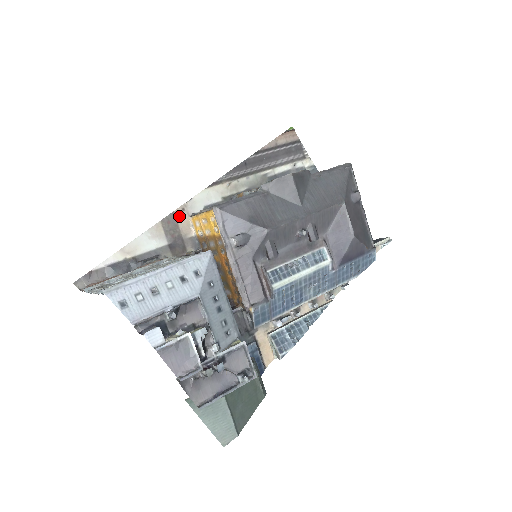
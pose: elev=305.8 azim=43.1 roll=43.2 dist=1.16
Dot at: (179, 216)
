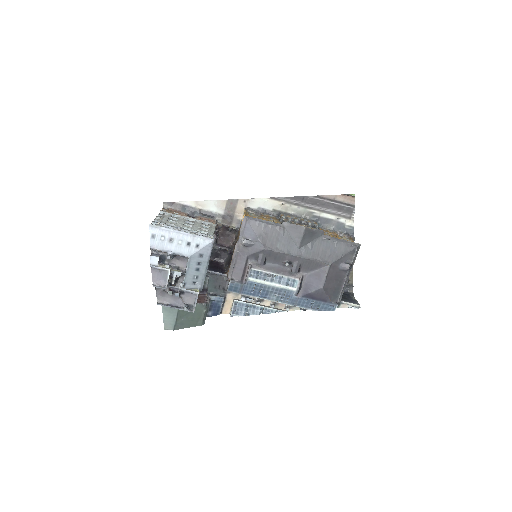
Dot at: (240, 203)
